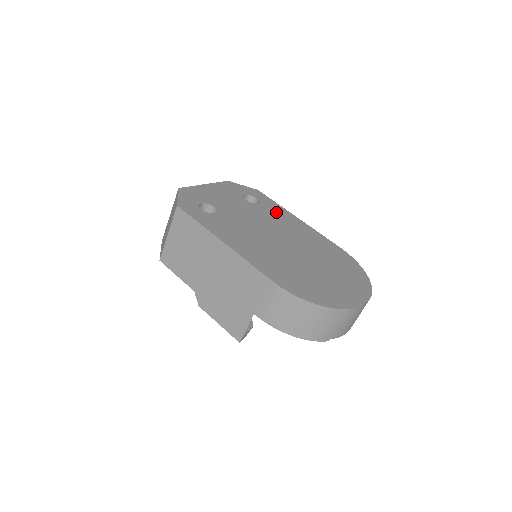
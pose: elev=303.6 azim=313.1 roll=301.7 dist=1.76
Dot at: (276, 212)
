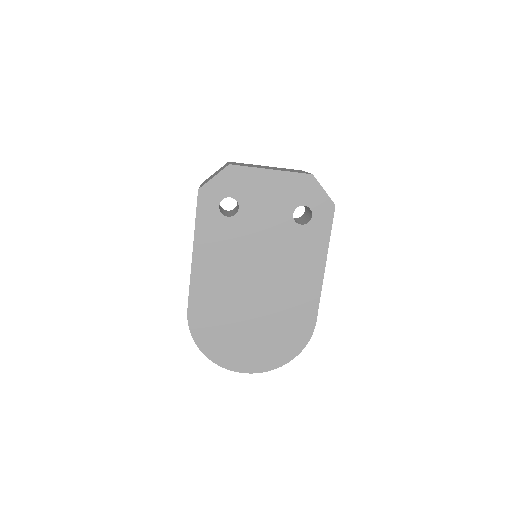
Dot at: (308, 247)
